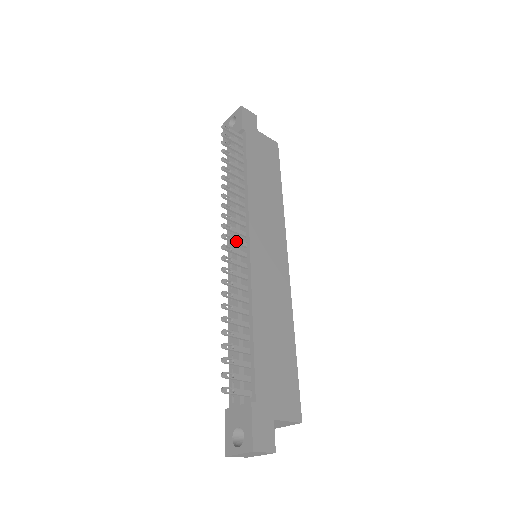
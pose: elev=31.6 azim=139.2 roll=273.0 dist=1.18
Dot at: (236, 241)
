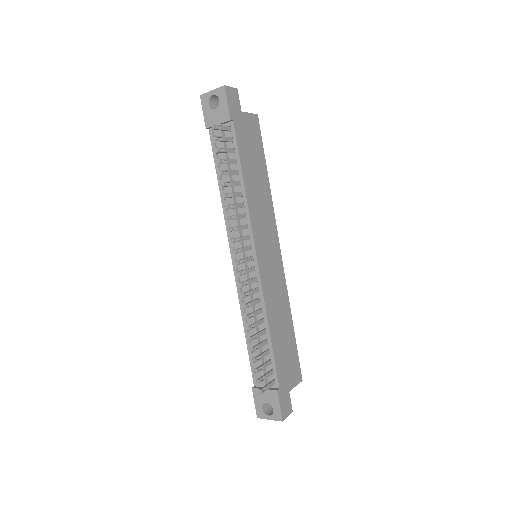
Dot at: (247, 261)
